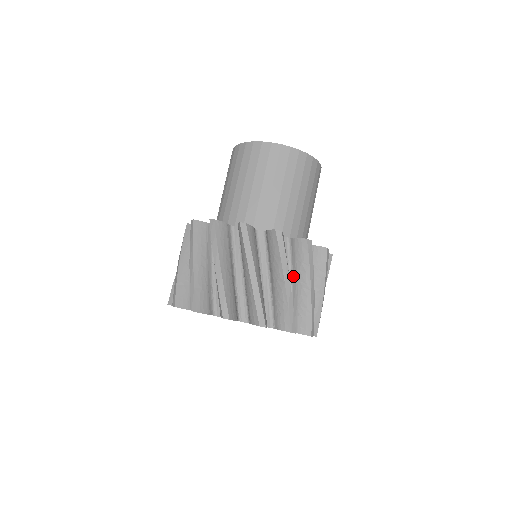
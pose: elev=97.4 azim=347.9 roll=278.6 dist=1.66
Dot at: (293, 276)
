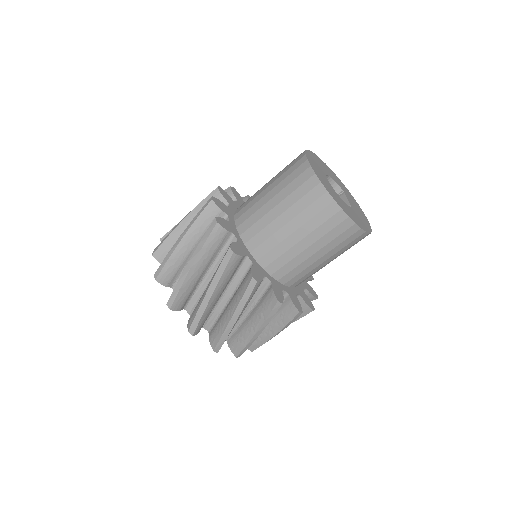
Dot at: occluded
